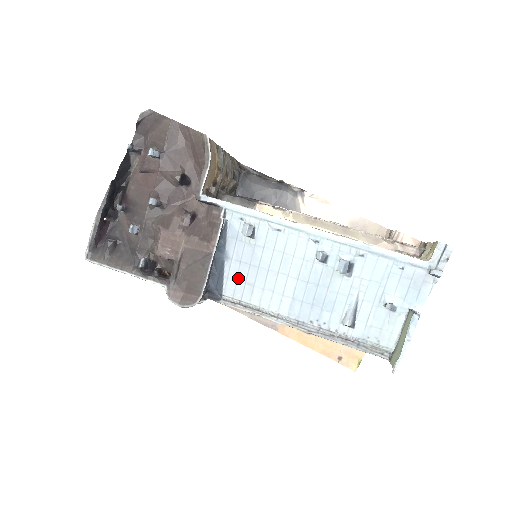
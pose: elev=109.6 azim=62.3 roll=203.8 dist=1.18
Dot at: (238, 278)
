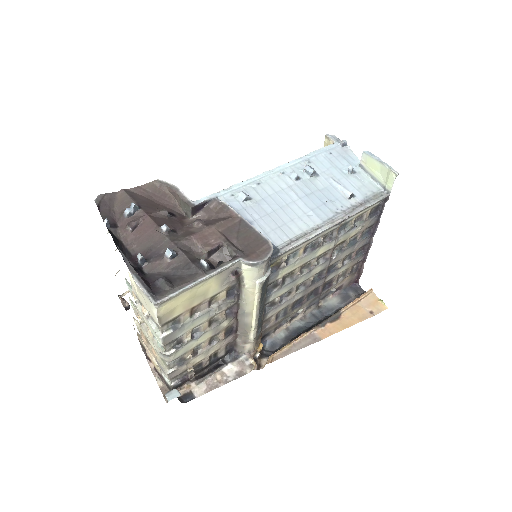
Dot at: (272, 228)
